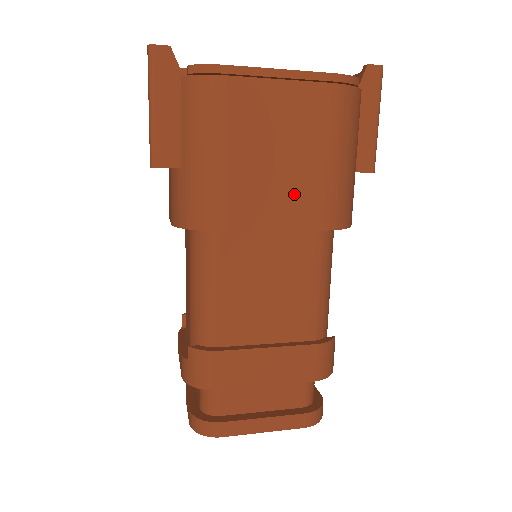
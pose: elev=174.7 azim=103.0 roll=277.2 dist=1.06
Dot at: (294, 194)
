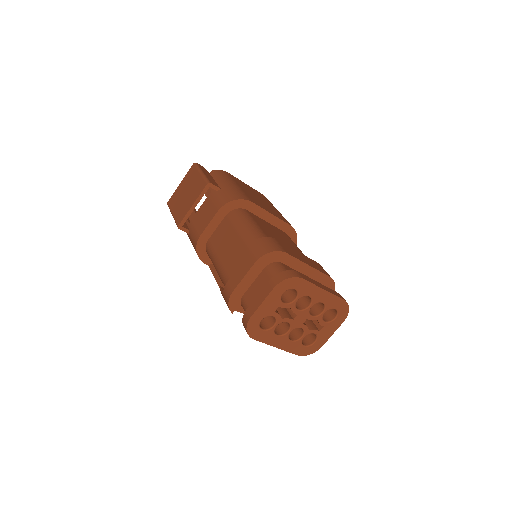
Dot at: (271, 210)
